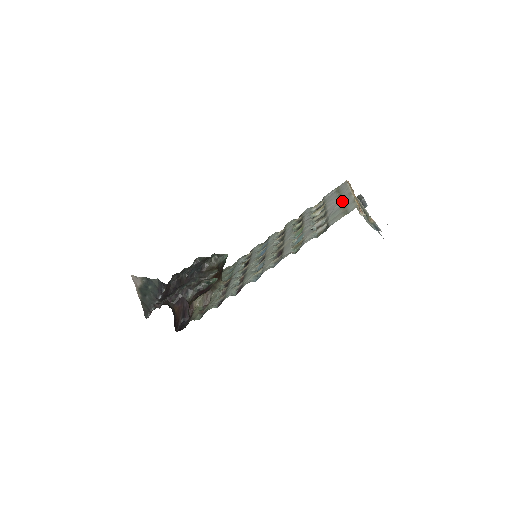
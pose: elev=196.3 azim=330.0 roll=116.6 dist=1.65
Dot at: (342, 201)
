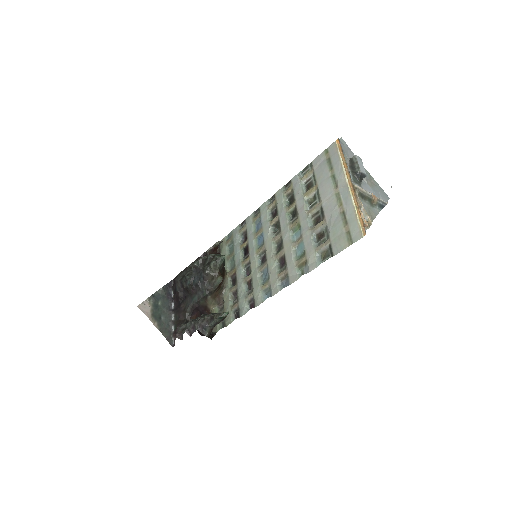
Dot at: (339, 201)
